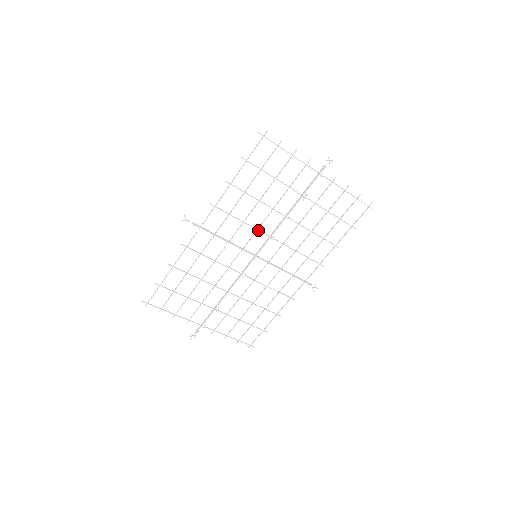
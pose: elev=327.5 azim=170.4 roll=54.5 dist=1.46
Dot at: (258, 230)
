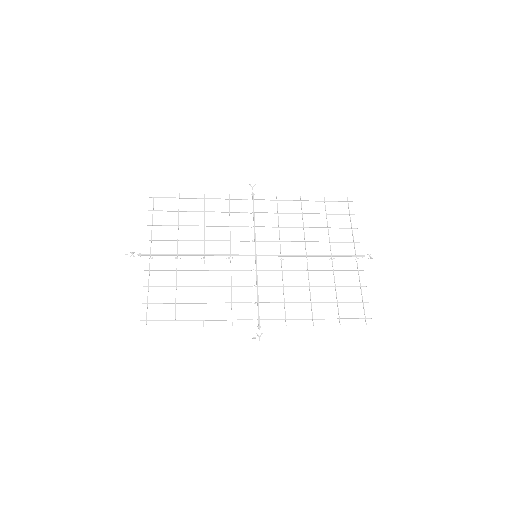
Dot at: occluded
